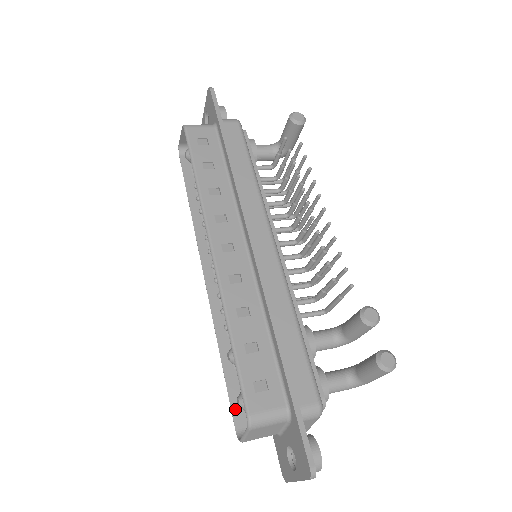
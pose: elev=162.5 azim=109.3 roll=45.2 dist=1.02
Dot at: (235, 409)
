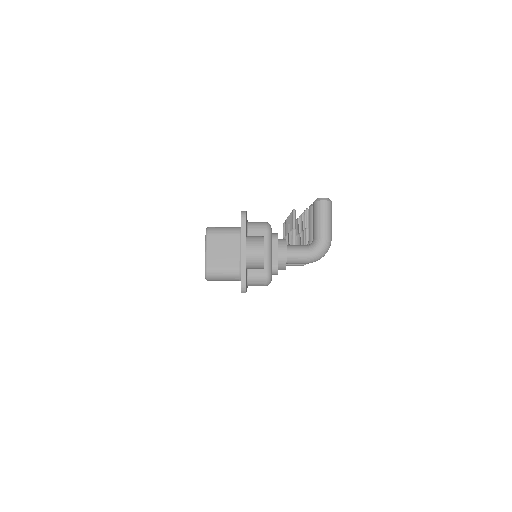
Dot at: occluded
